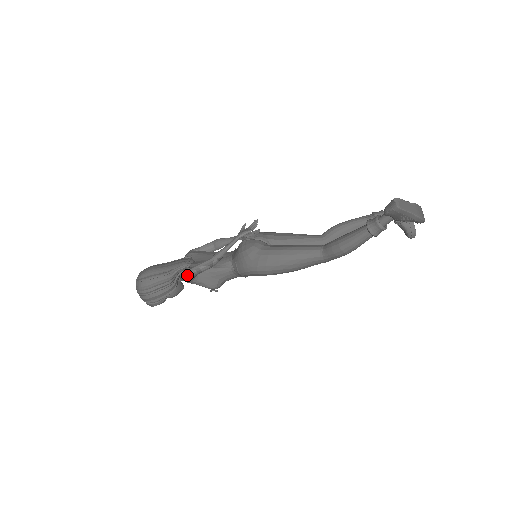
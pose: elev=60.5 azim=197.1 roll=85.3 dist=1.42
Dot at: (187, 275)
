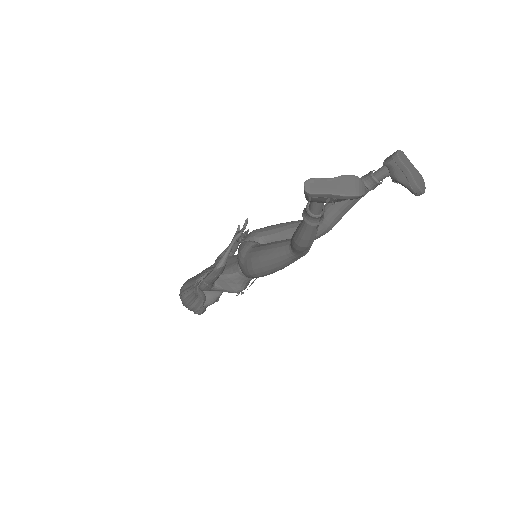
Dot at: (202, 287)
